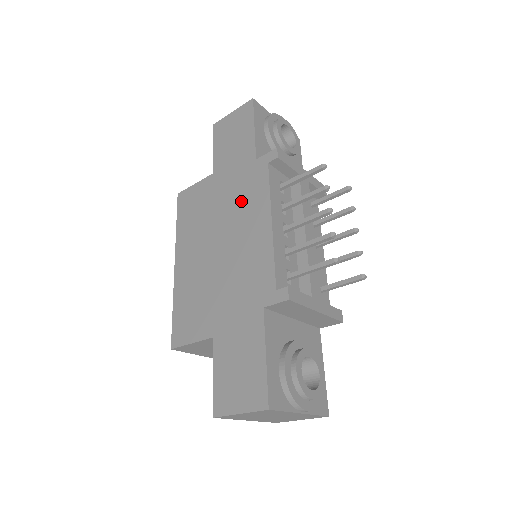
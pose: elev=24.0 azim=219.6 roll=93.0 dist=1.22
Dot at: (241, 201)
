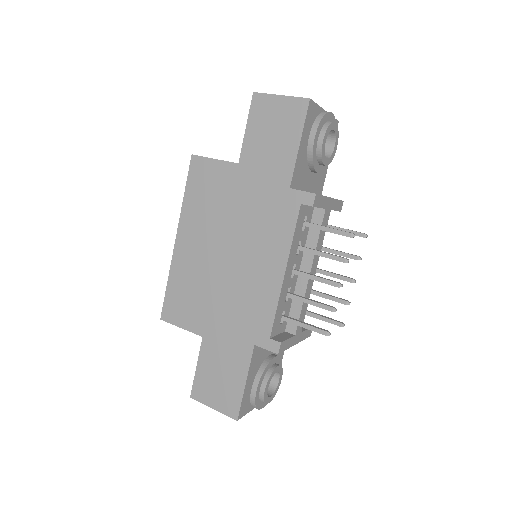
Dot at: (261, 225)
